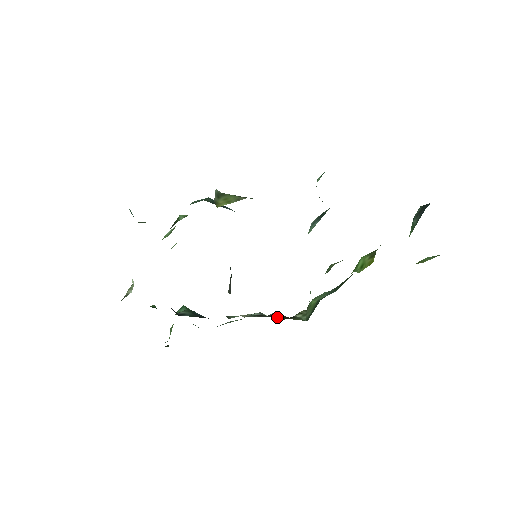
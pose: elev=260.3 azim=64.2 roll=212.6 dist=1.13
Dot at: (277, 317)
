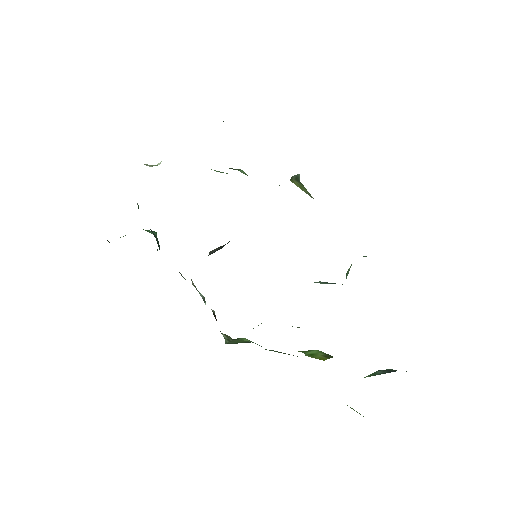
Dot at: occluded
